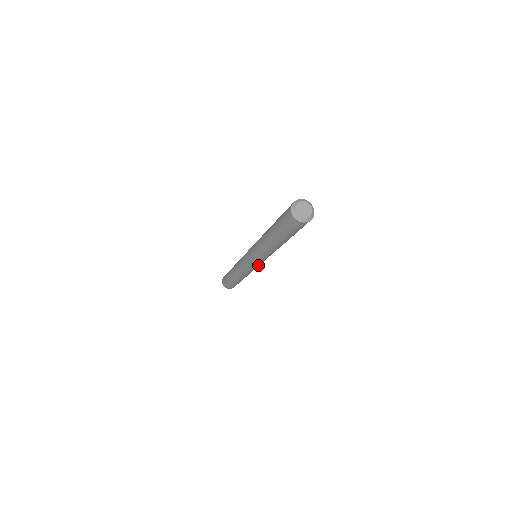
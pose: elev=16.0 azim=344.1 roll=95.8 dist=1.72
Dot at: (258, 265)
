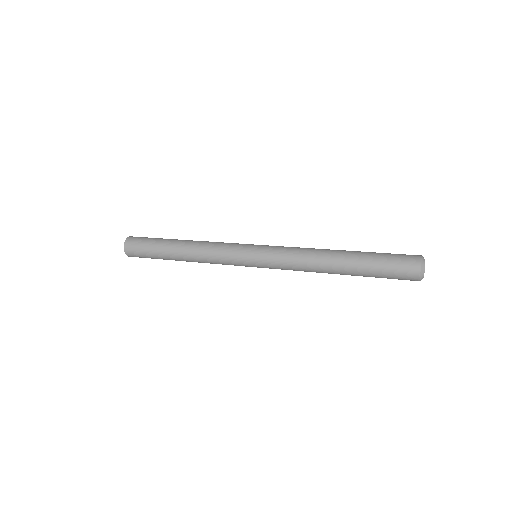
Dot at: (249, 266)
